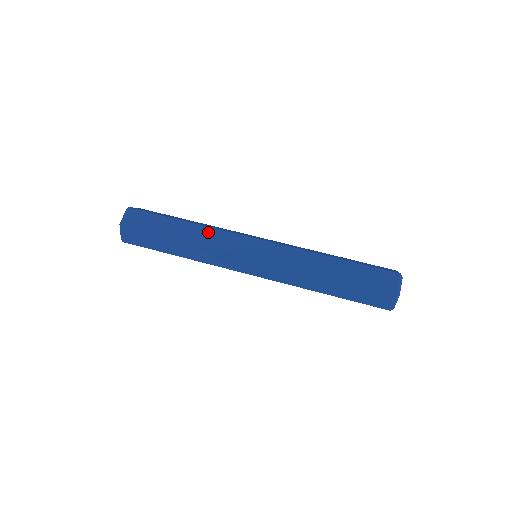
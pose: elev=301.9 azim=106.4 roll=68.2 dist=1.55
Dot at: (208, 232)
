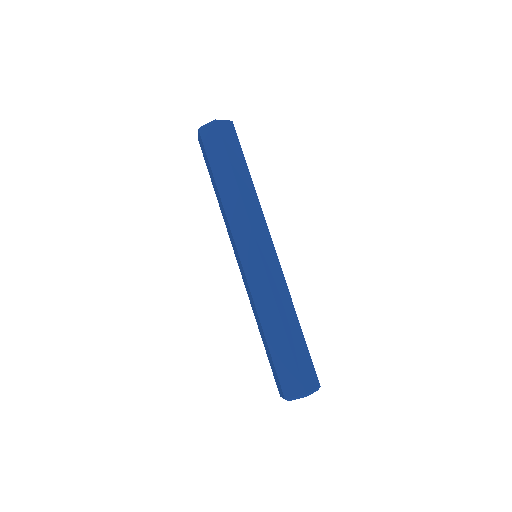
Dot at: (255, 202)
